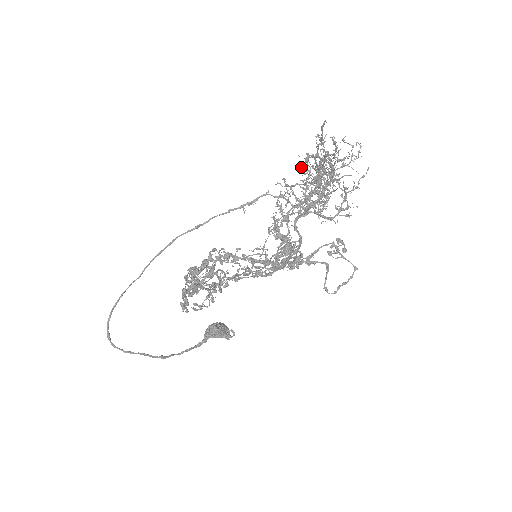
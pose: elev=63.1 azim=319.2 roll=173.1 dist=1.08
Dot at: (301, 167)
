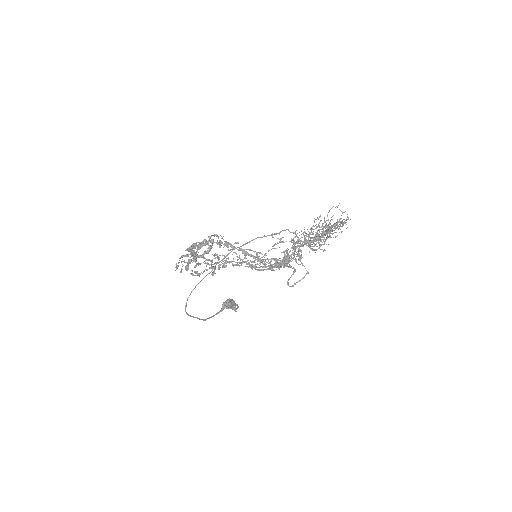
Dot at: occluded
